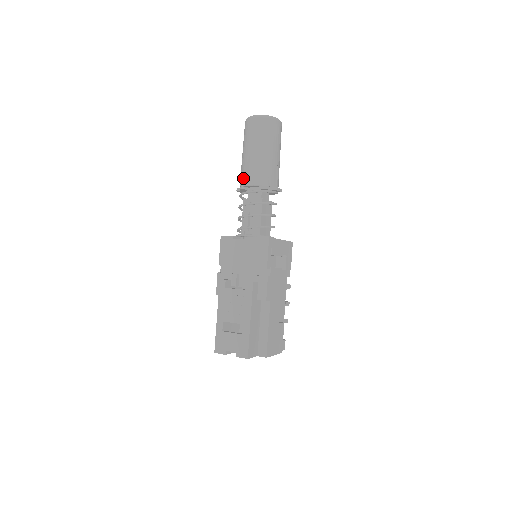
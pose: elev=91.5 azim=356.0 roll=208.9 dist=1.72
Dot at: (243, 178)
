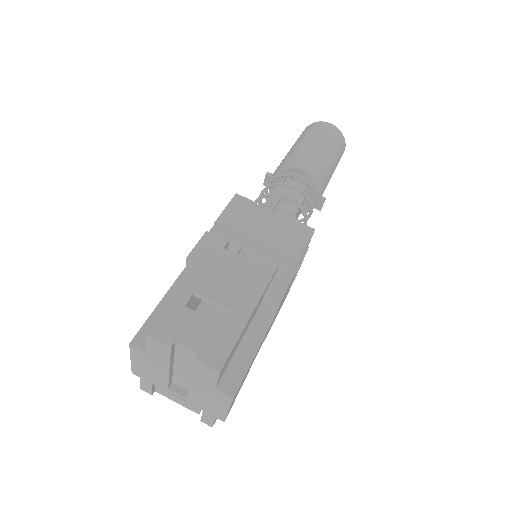
Dot at: (293, 161)
